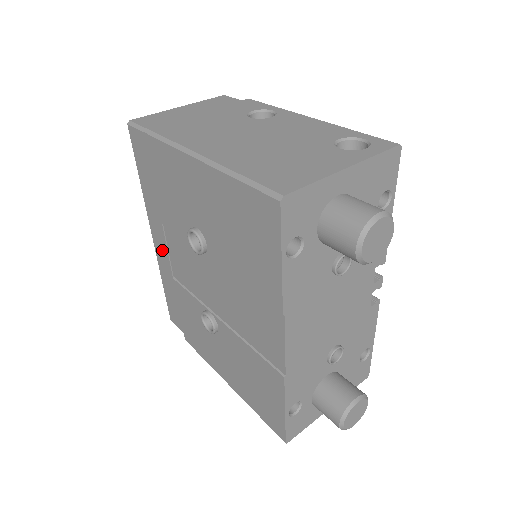
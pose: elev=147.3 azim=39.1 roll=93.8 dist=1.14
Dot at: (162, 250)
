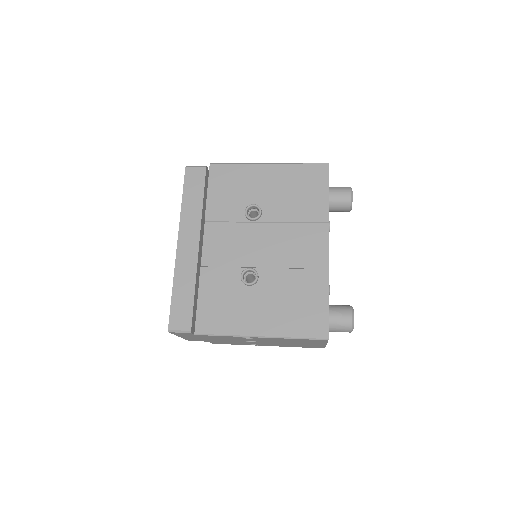
Dot at: (190, 250)
